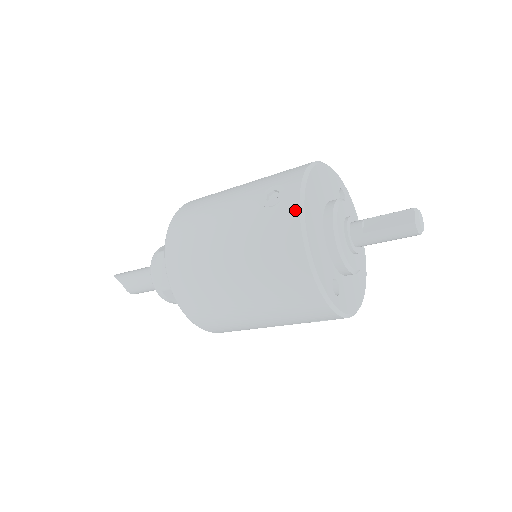
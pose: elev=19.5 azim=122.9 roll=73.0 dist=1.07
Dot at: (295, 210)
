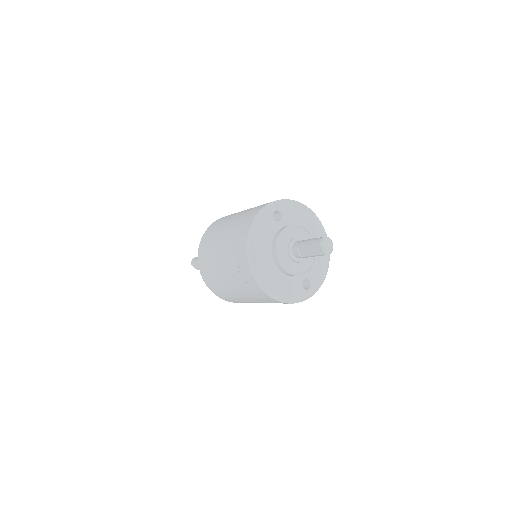
Dot at: (258, 288)
